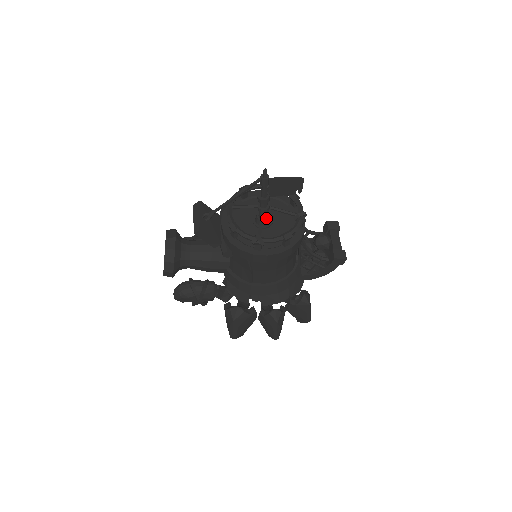
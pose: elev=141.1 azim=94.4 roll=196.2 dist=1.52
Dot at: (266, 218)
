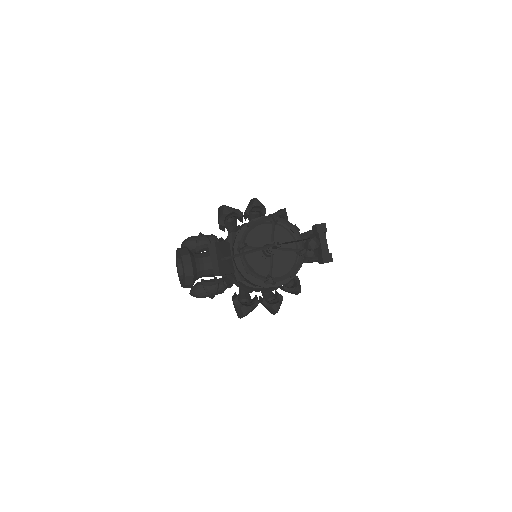
Dot at: occluded
